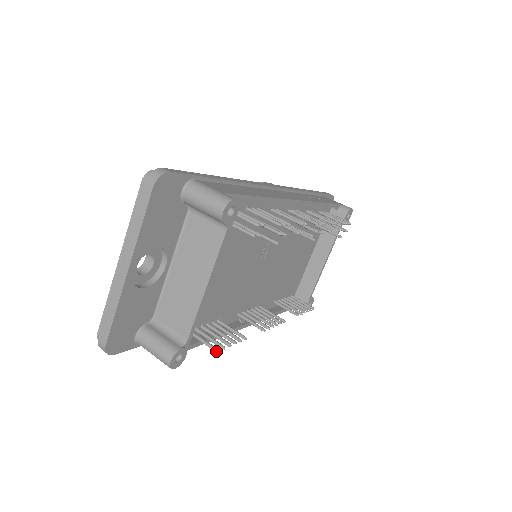
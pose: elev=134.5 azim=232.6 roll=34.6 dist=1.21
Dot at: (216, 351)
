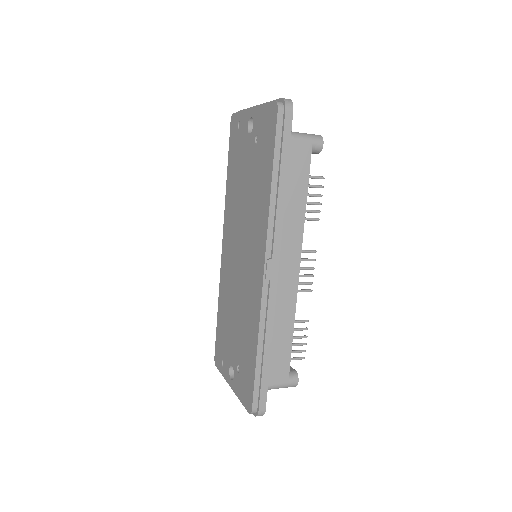
Dot at: (323, 177)
